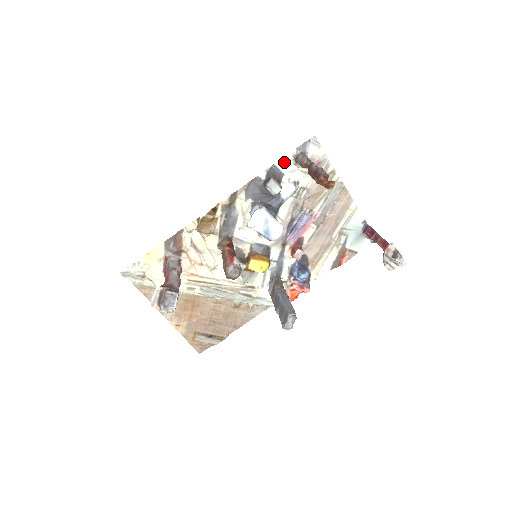
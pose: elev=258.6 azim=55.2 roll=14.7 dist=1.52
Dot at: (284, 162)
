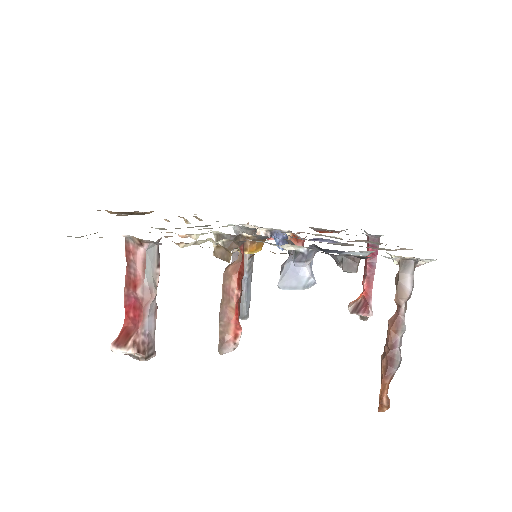
Dot at: occluded
